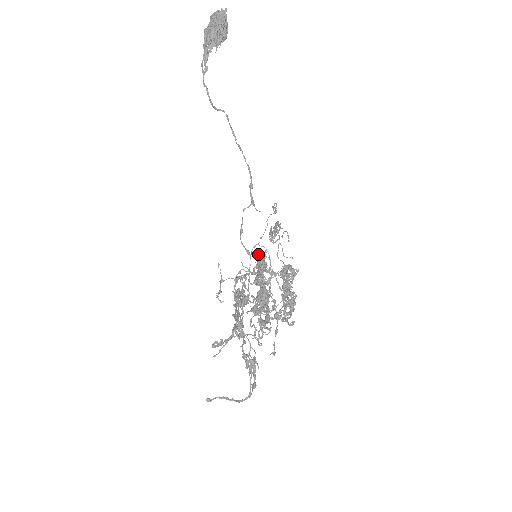
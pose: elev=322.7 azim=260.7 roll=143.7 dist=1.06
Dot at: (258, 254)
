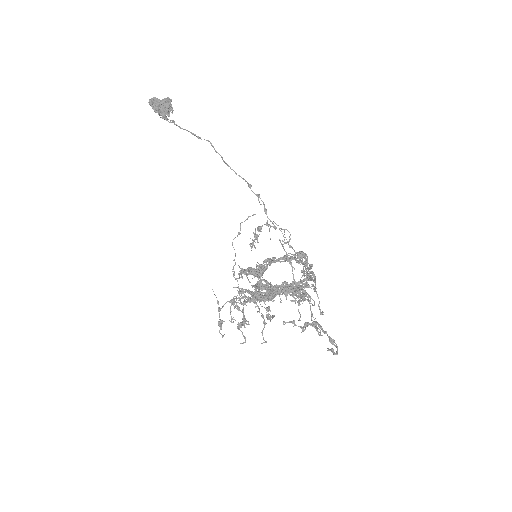
Dot at: (240, 271)
